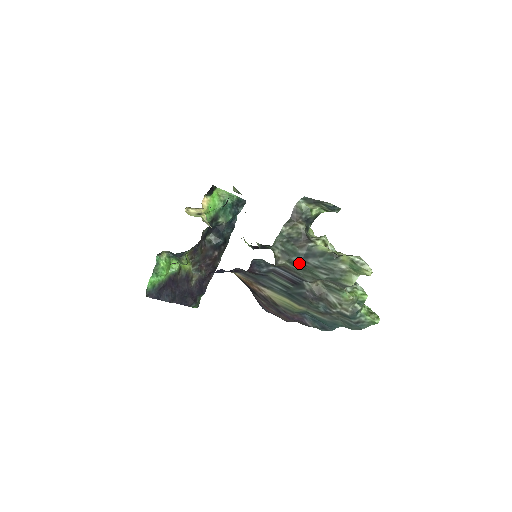
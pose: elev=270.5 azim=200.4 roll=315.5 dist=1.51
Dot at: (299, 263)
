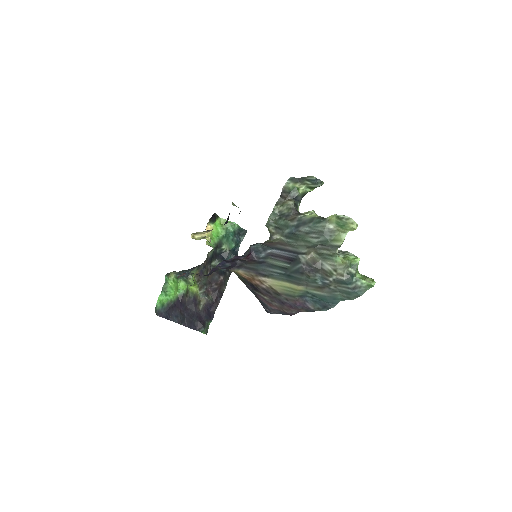
Dot at: (292, 234)
